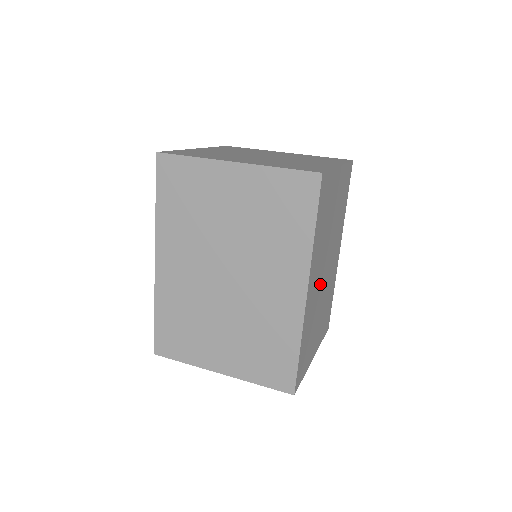
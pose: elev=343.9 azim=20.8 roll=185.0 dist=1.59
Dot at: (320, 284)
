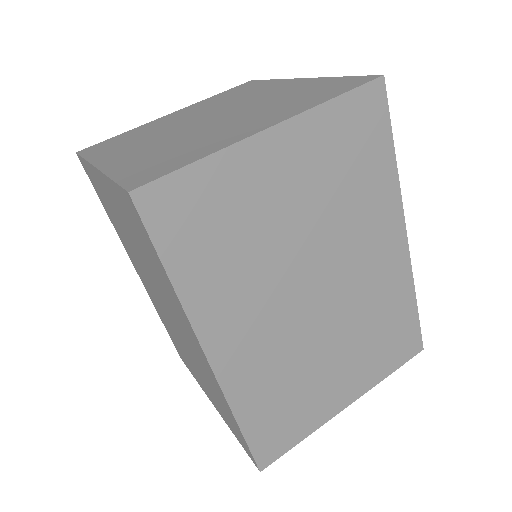
Dot at: (295, 322)
